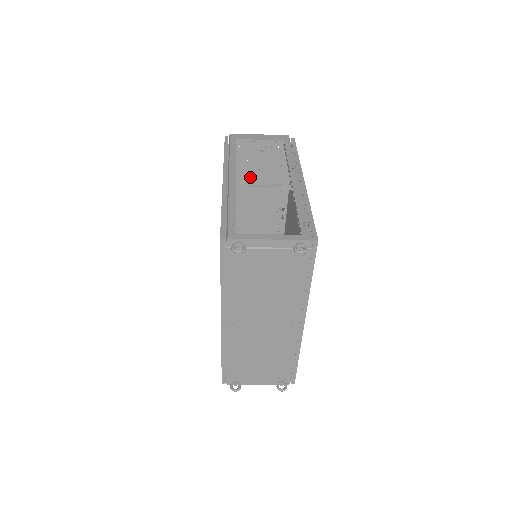
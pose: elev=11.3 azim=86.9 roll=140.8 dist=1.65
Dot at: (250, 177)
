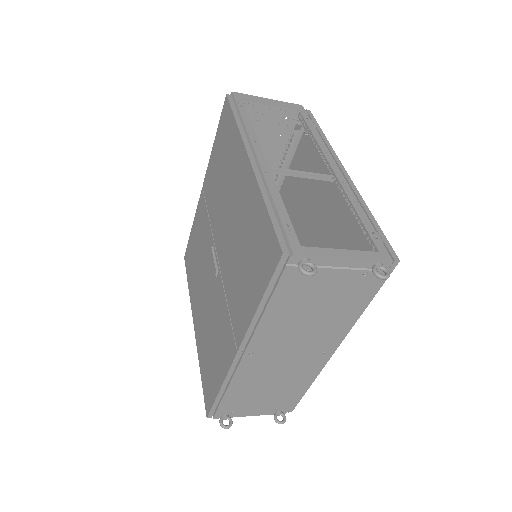
Dot at: occluded
